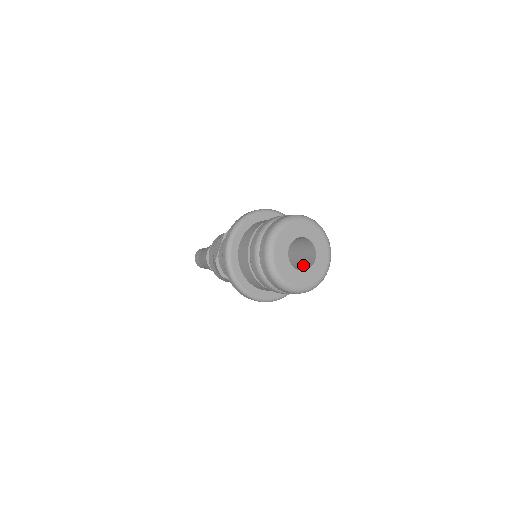
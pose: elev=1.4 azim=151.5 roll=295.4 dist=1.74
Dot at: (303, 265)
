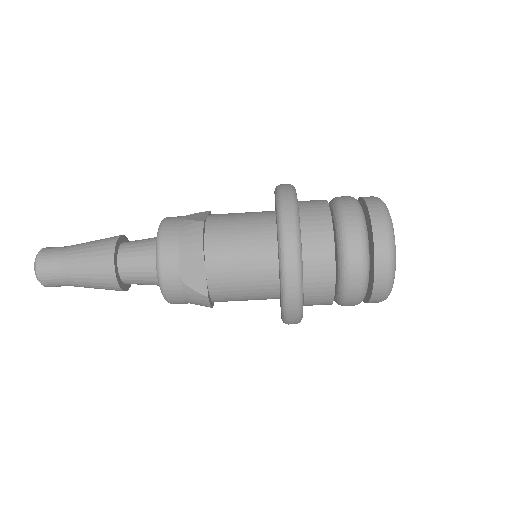
Dot at: occluded
